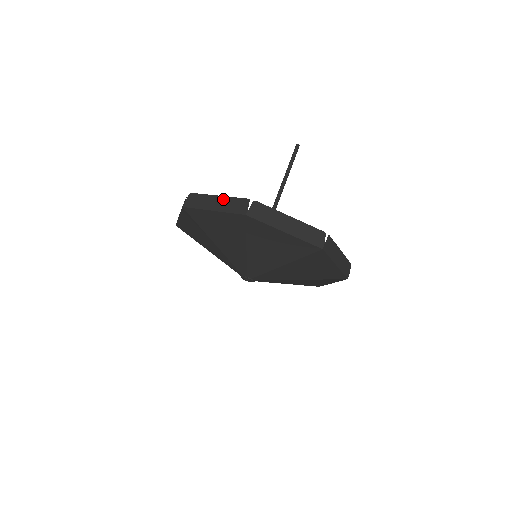
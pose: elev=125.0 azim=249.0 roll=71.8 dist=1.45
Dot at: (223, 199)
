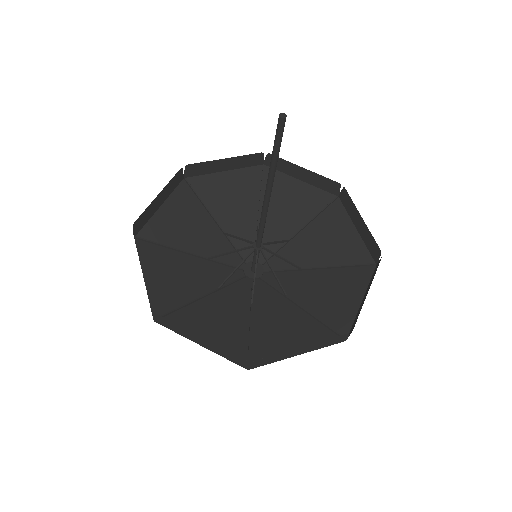
Dot at: (209, 343)
